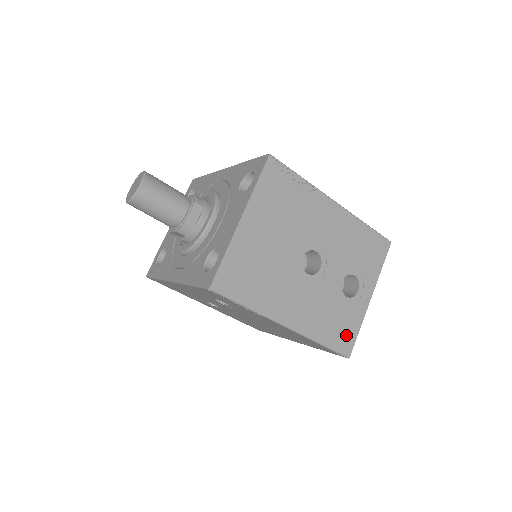
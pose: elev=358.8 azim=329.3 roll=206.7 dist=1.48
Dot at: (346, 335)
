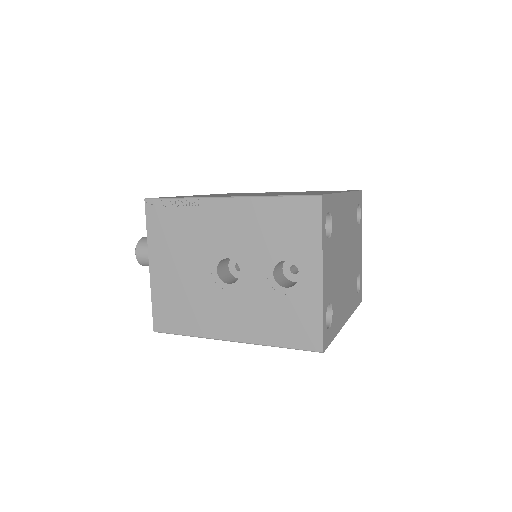
Dot at: (306, 329)
